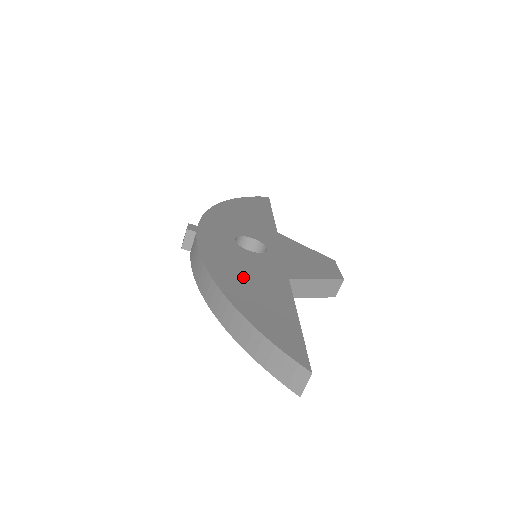
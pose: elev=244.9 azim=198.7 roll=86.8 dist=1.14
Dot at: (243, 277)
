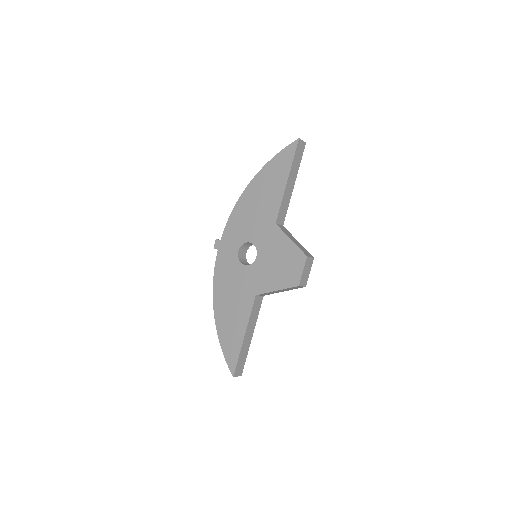
Dot at: (229, 299)
